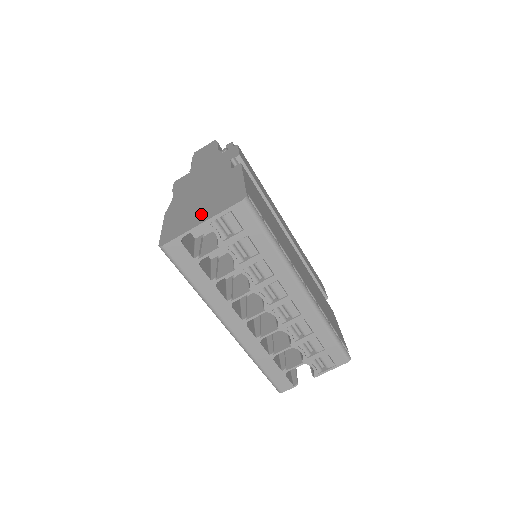
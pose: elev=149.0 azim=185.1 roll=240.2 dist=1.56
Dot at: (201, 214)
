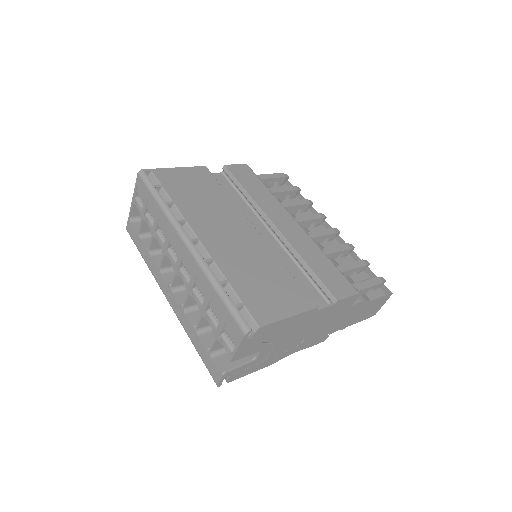
Dot at: occluded
